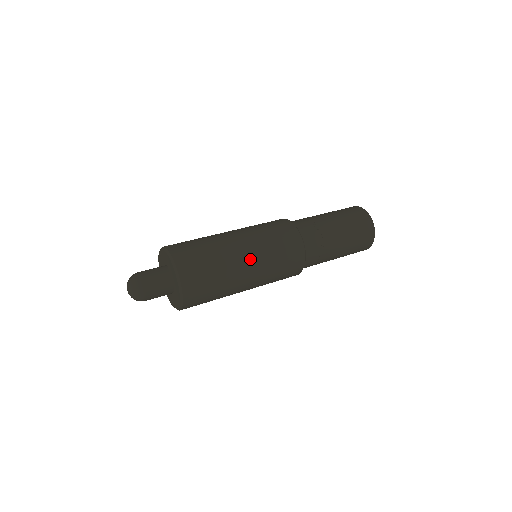
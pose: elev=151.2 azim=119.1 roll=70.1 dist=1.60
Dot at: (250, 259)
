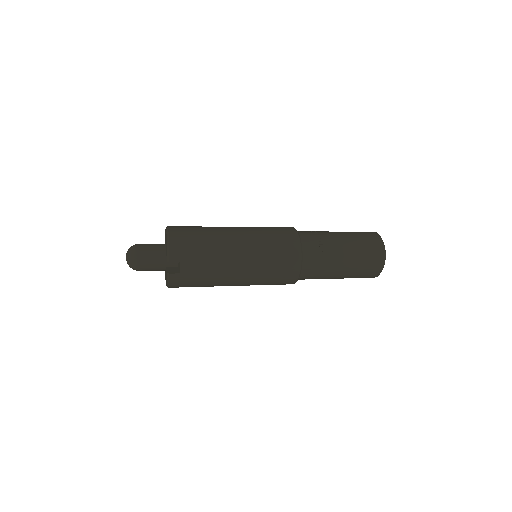
Dot at: (237, 227)
